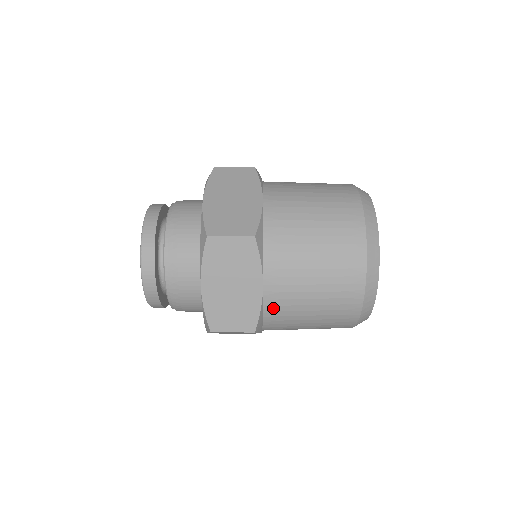
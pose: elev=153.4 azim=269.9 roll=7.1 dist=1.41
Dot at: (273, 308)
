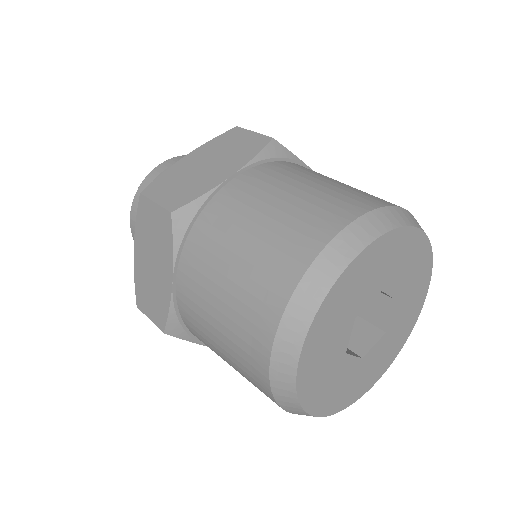
Dot at: occluded
